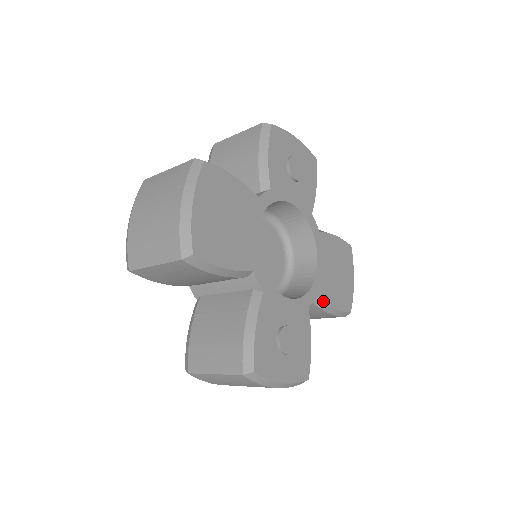
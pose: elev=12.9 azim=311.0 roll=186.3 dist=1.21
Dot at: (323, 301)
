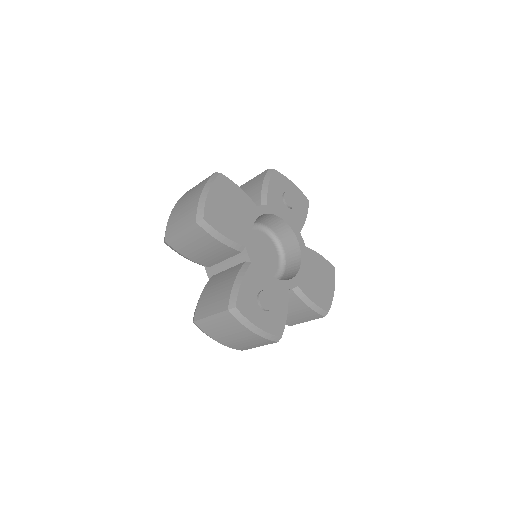
Dot at: (303, 292)
